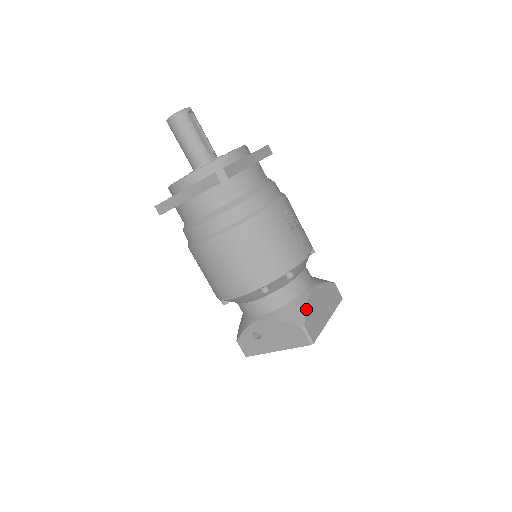
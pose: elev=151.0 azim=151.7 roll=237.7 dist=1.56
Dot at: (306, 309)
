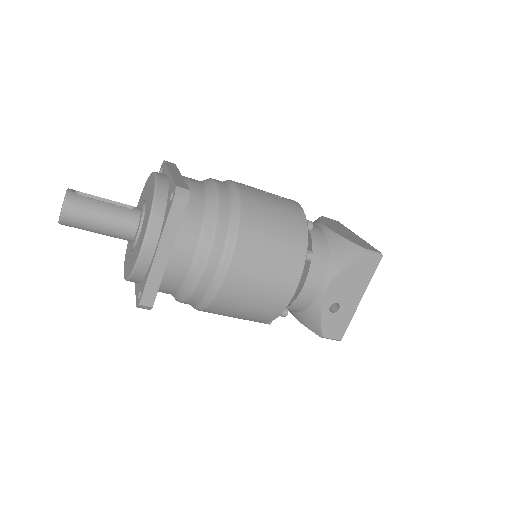
Dot at: (346, 239)
